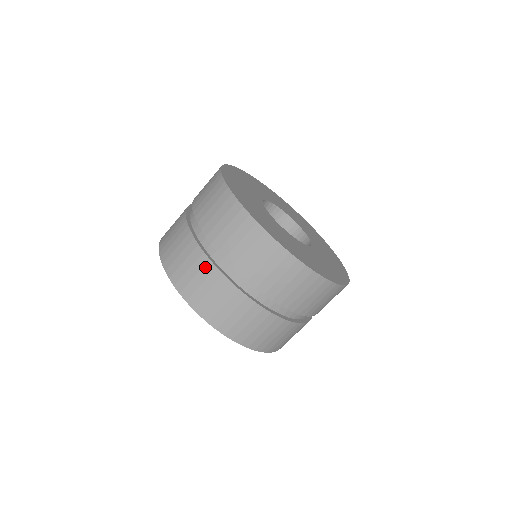
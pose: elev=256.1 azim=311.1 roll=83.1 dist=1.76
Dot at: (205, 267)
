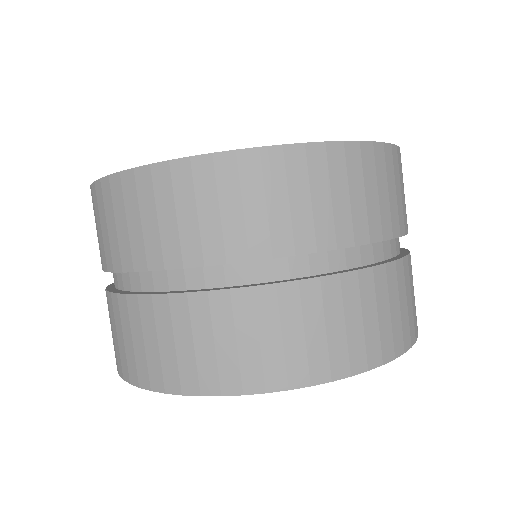
Dot at: (173, 312)
